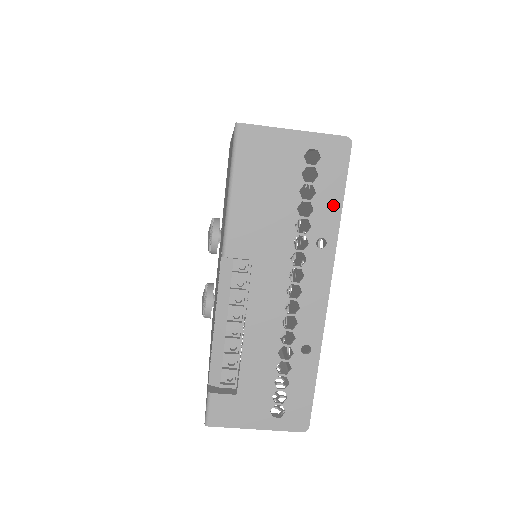
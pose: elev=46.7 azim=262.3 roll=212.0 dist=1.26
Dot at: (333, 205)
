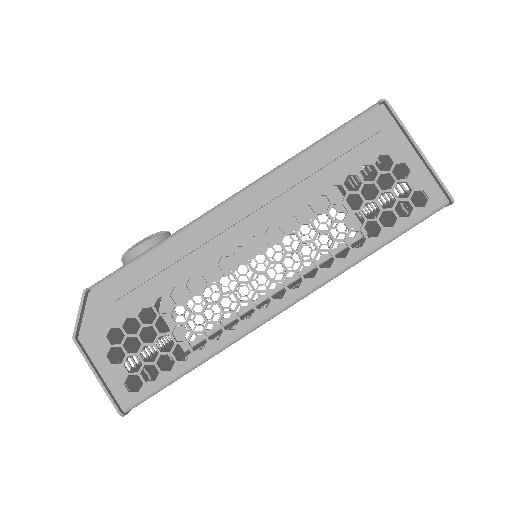
Dot at: occluded
